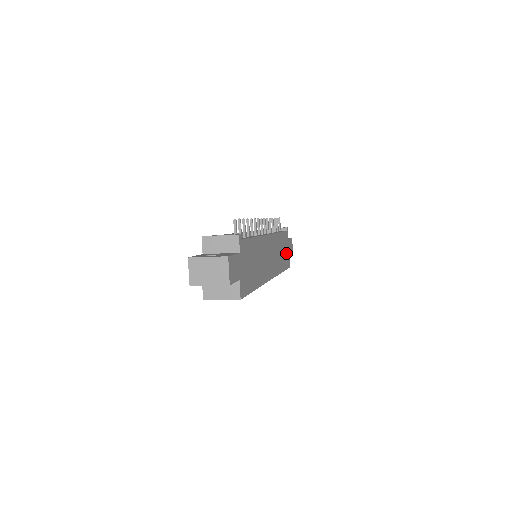
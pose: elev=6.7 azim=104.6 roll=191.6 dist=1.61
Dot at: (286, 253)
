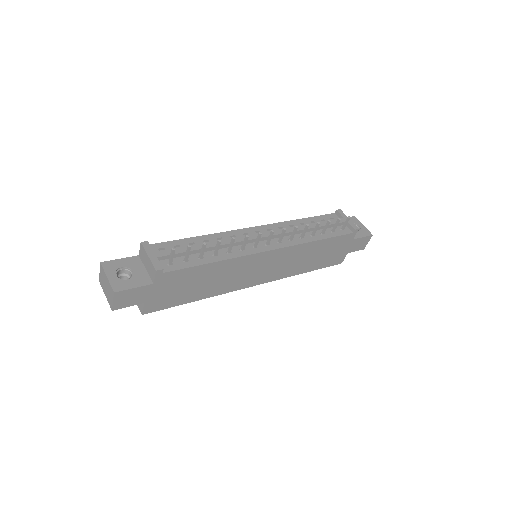
Dot at: (335, 253)
